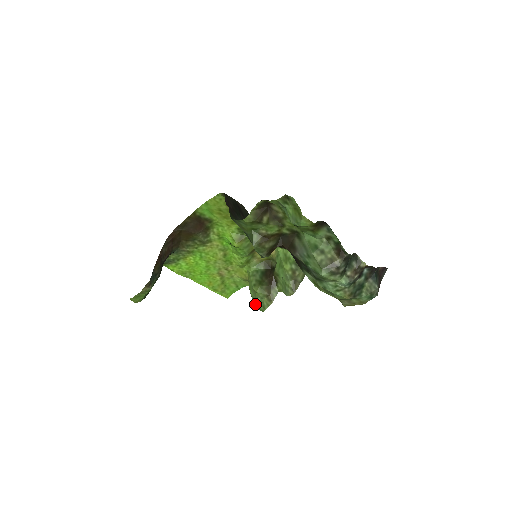
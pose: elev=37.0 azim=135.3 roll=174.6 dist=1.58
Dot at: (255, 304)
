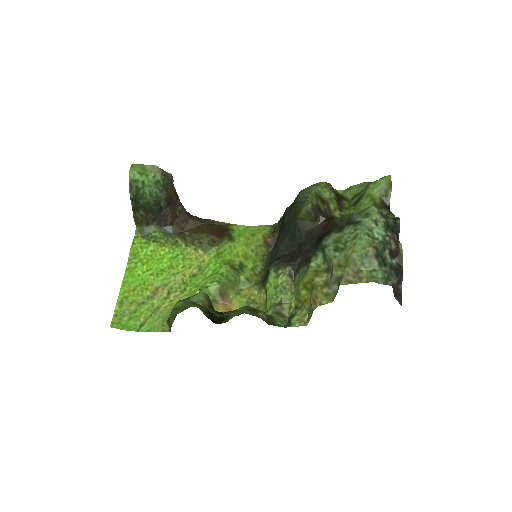
Dot at: (183, 300)
